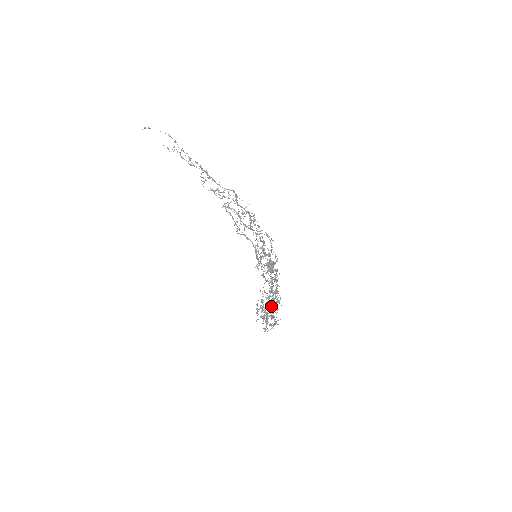
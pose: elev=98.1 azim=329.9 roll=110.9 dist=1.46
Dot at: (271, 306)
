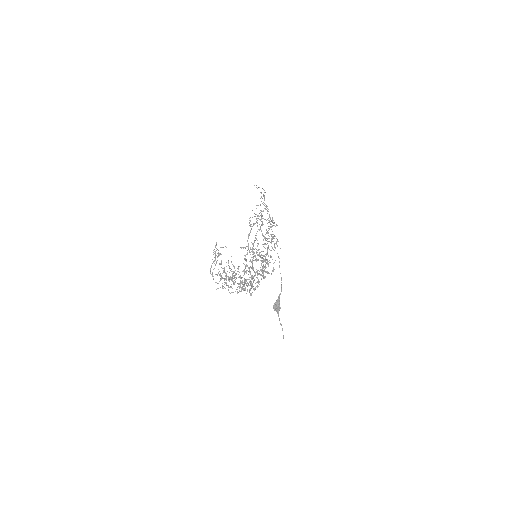
Dot at: (234, 276)
